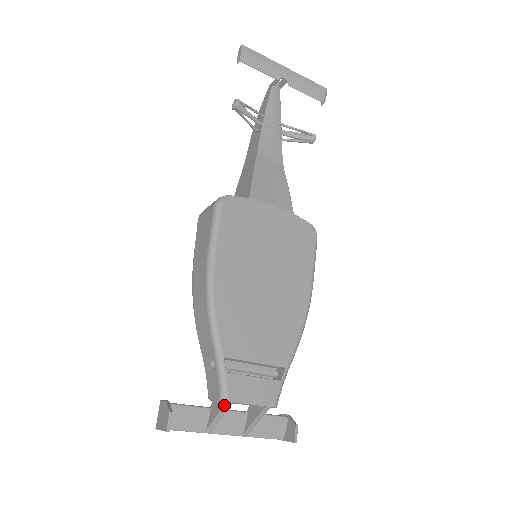
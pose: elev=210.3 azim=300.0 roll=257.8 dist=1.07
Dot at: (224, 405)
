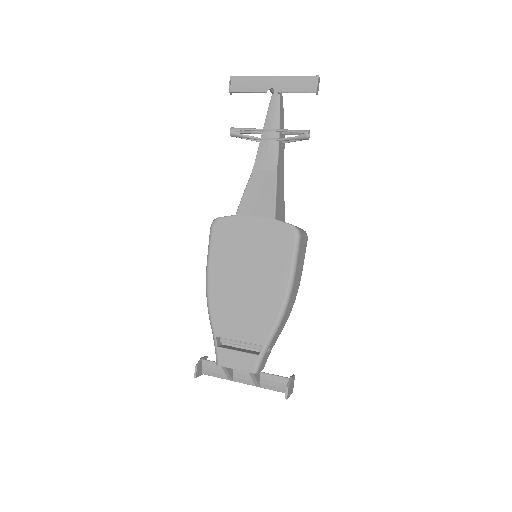
Dot at: occluded
